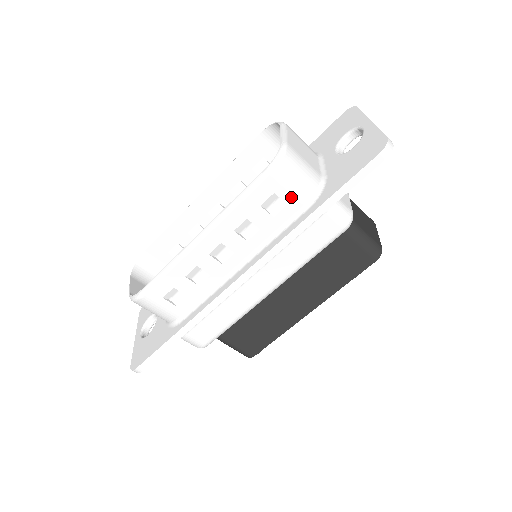
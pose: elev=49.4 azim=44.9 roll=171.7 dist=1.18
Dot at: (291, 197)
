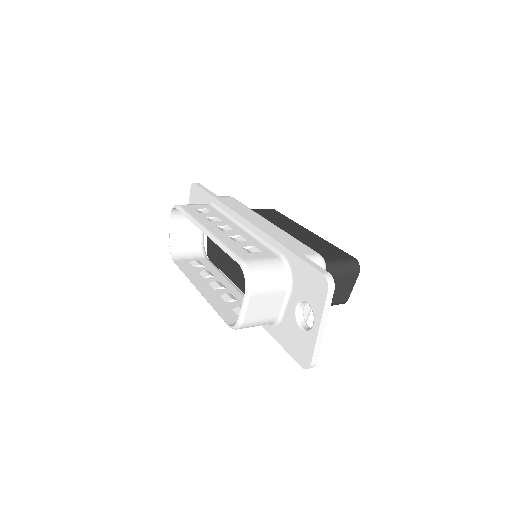
Dot at: occluded
